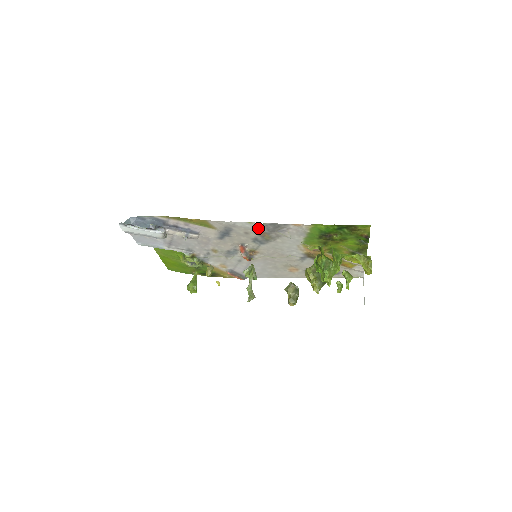
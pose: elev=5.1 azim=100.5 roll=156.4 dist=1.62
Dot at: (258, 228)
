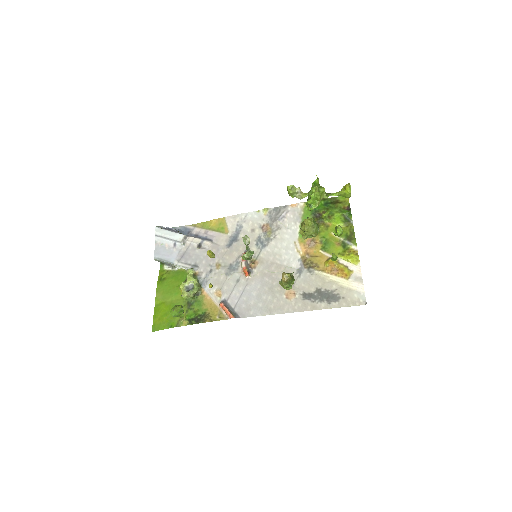
Dot at: (263, 219)
